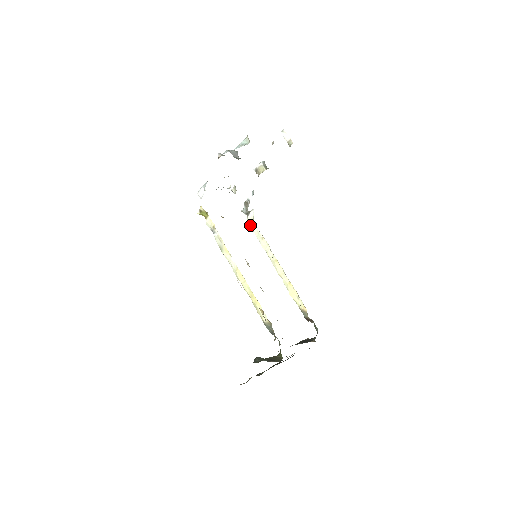
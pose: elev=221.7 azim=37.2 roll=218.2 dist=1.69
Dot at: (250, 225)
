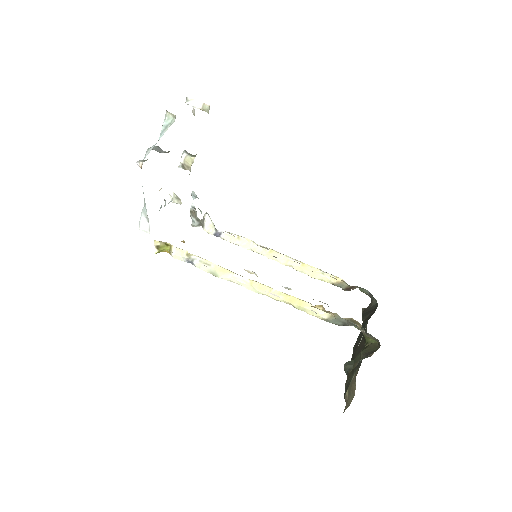
Dot at: (213, 234)
